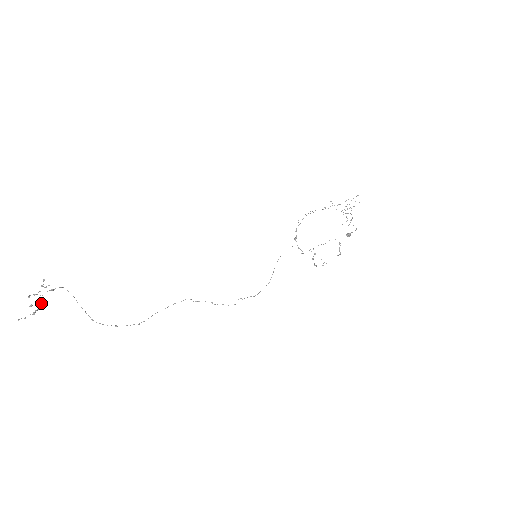
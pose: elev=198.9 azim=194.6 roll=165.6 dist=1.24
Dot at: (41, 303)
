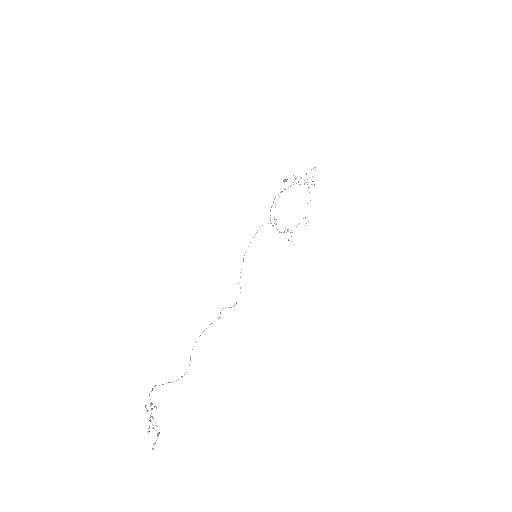
Dot at: (151, 421)
